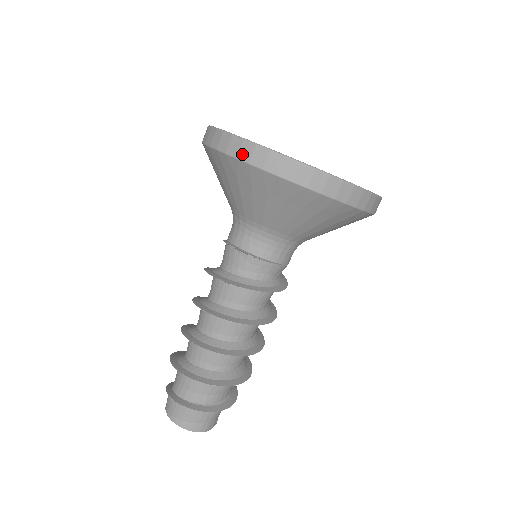
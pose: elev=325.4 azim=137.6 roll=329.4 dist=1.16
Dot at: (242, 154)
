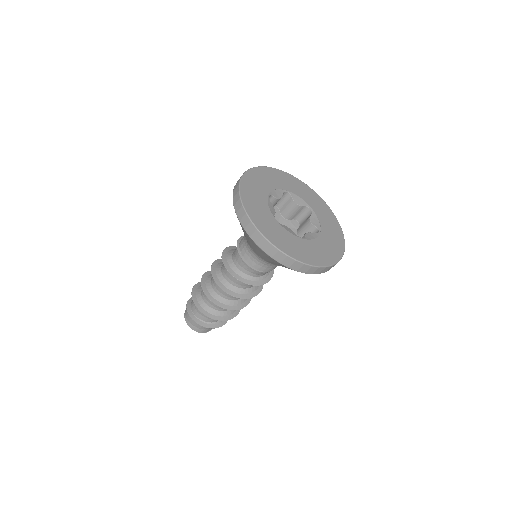
Dot at: (239, 213)
